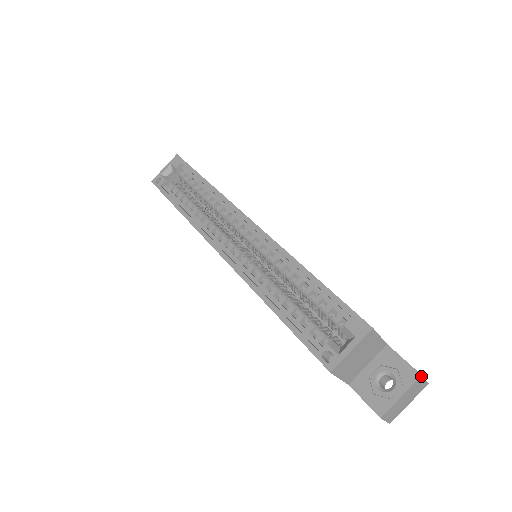
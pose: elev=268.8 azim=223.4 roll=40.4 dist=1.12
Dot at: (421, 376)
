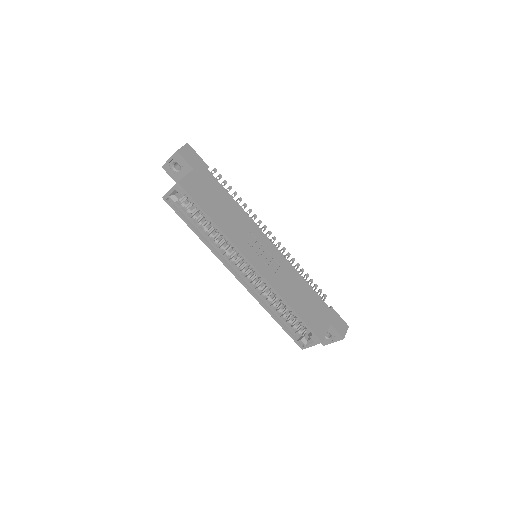
Dot at: occluded
